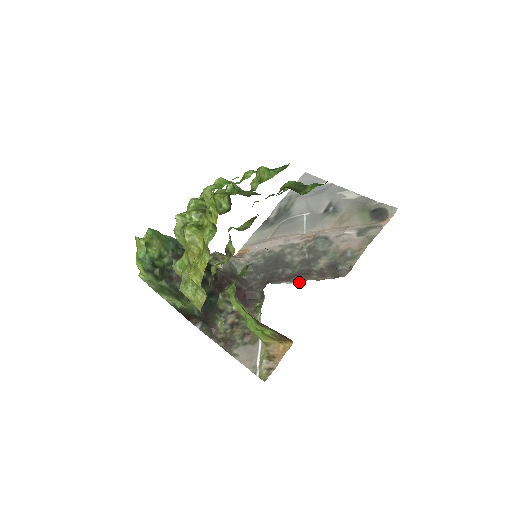
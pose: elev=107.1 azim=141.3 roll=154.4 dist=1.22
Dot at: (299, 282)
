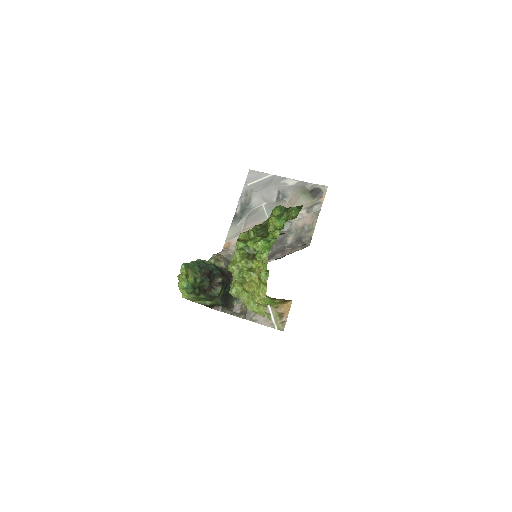
Dot at: occluded
